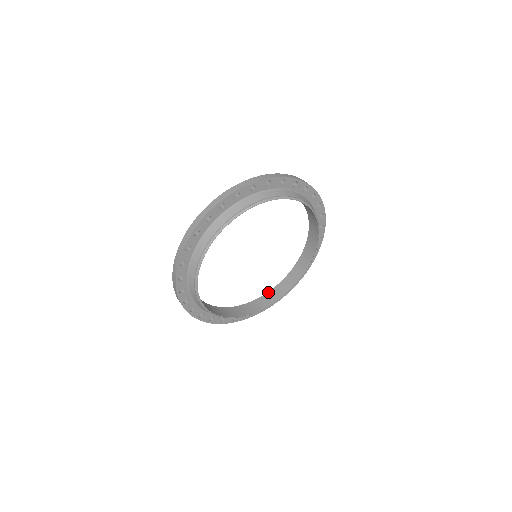
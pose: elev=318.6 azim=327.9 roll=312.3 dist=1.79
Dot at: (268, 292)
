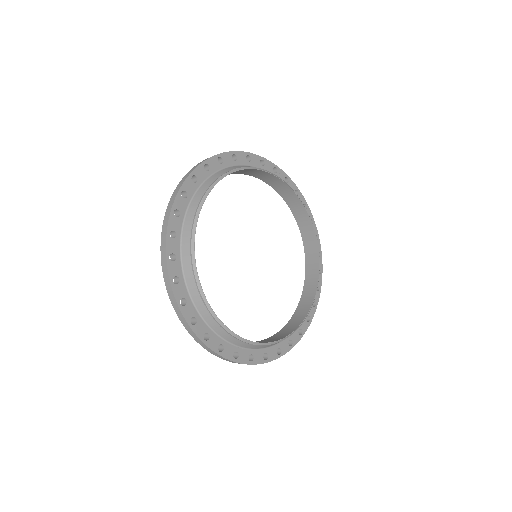
Dot at: (282, 328)
